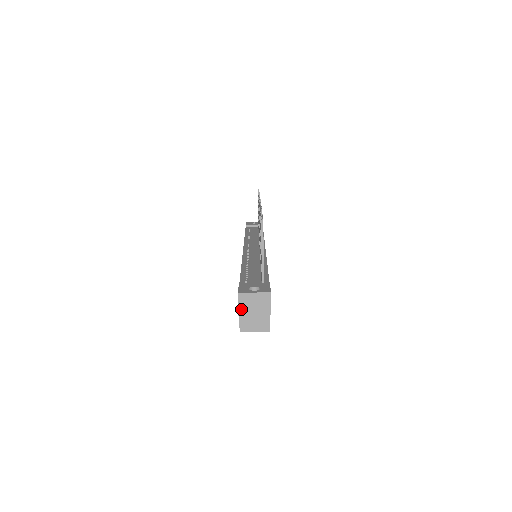
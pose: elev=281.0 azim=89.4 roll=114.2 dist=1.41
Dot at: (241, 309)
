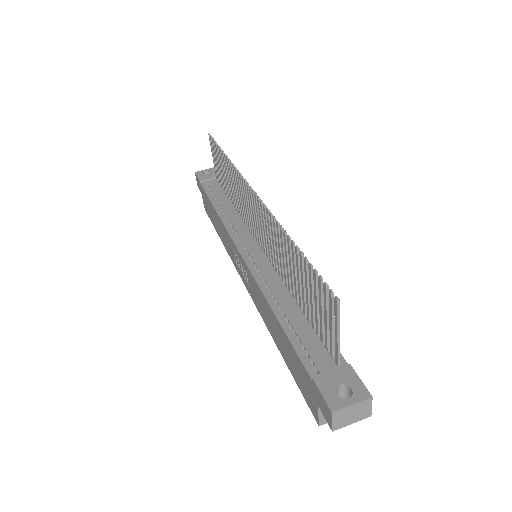
Dot at: (336, 425)
